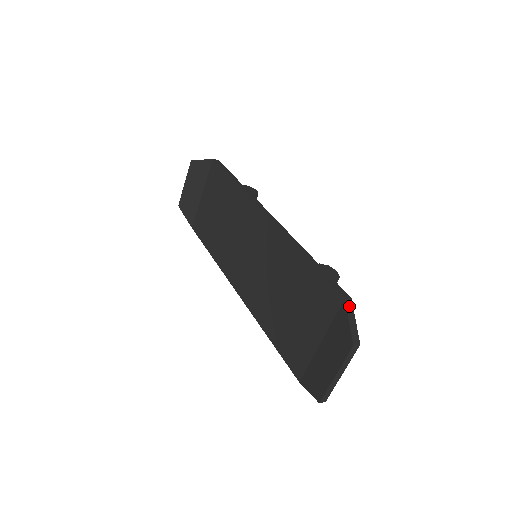
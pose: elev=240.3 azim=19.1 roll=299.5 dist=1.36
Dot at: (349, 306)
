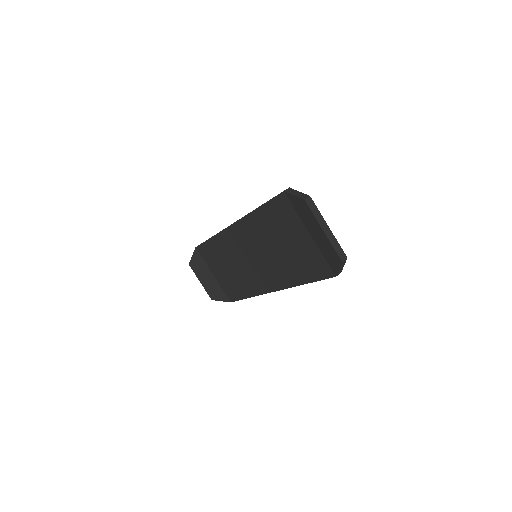
Dot at: (289, 191)
